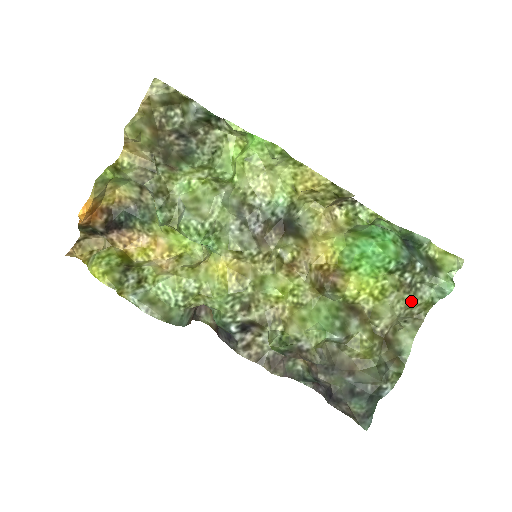
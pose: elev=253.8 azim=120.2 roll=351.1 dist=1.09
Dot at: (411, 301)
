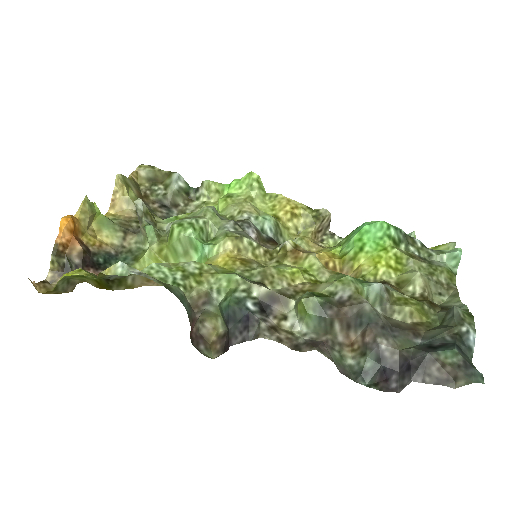
Dot at: (431, 269)
